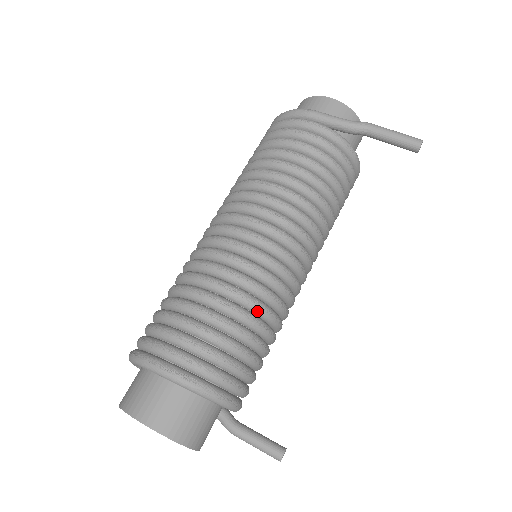
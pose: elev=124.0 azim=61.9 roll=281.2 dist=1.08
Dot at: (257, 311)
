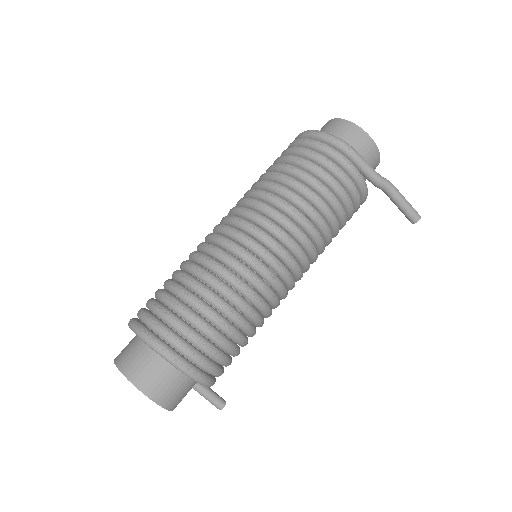
Dot at: (256, 323)
